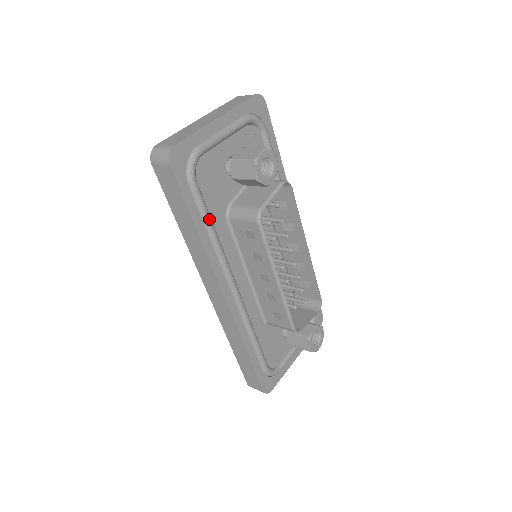
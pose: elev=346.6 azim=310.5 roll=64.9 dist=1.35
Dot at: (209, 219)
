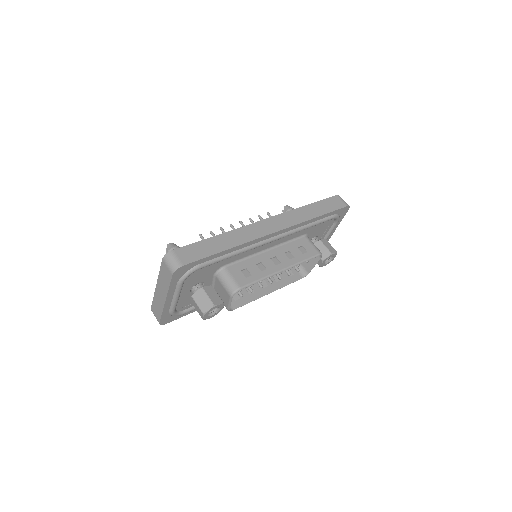
Dot at: occluded
